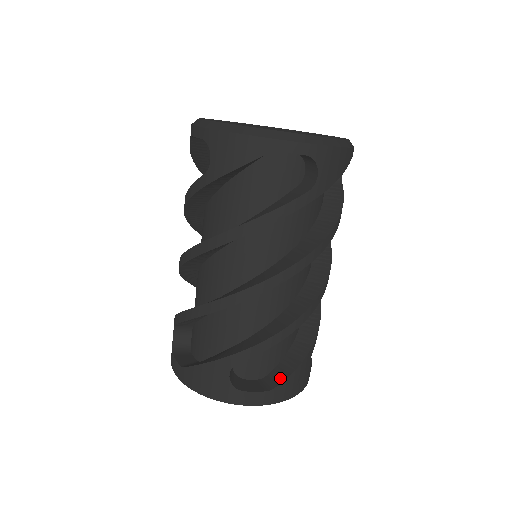
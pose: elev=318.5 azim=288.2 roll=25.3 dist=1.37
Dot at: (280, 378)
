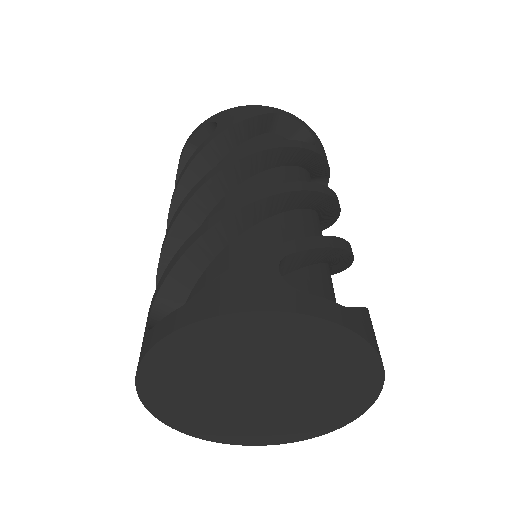
Dot at: occluded
